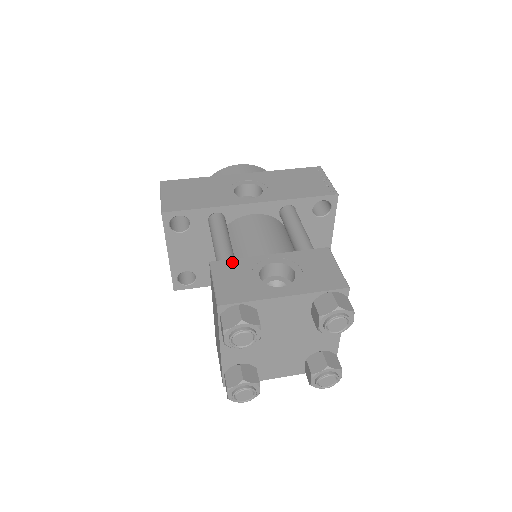
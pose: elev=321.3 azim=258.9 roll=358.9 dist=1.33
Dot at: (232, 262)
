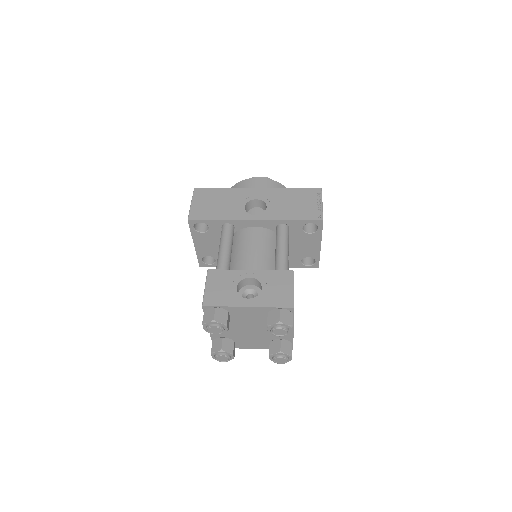
Dot at: (222, 272)
